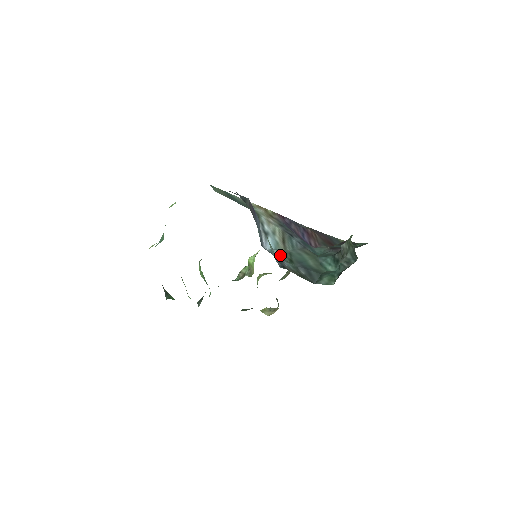
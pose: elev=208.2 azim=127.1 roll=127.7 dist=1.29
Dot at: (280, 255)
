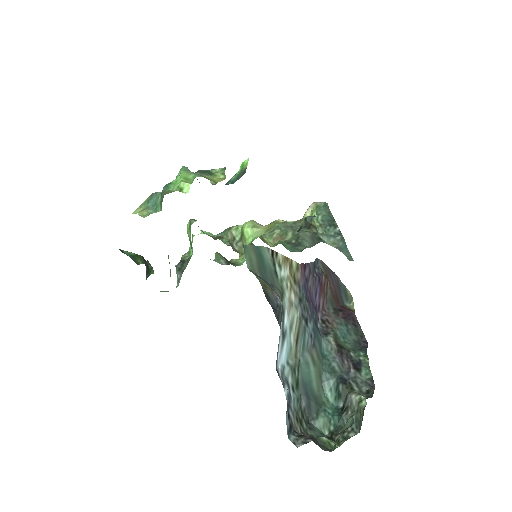
Dot at: (289, 376)
